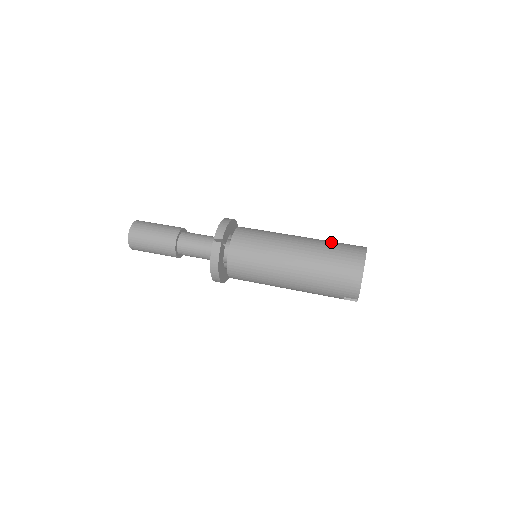
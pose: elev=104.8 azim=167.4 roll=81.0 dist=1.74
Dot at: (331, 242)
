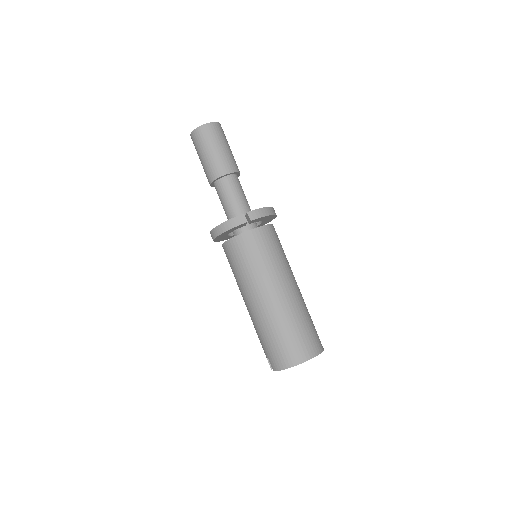
Dot at: (309, 317)
